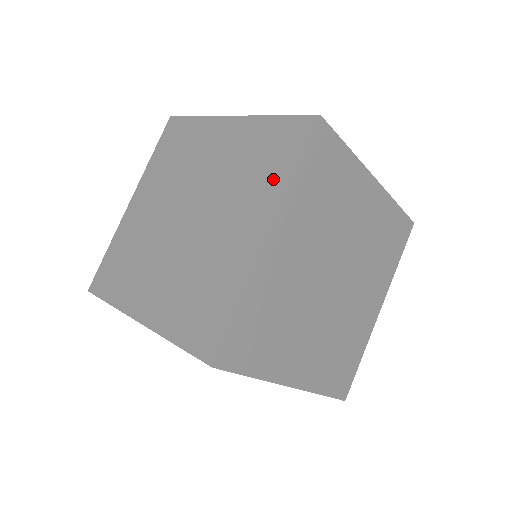
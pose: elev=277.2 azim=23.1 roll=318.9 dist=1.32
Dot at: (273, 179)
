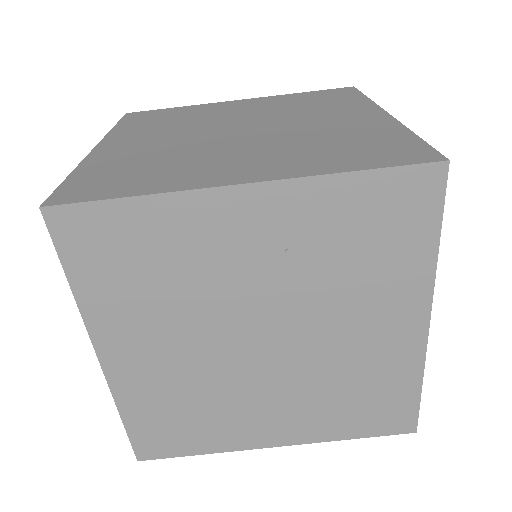
Dot at: occluded
